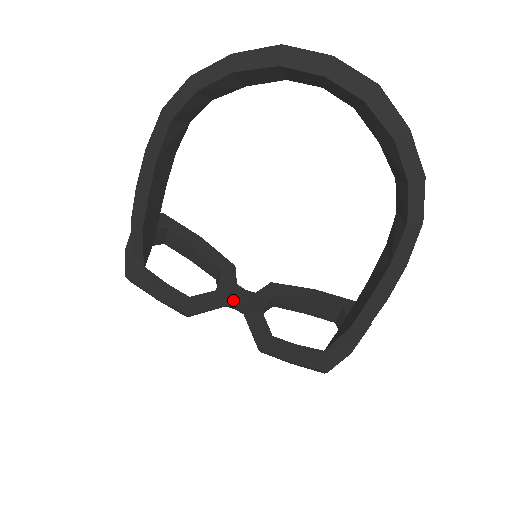
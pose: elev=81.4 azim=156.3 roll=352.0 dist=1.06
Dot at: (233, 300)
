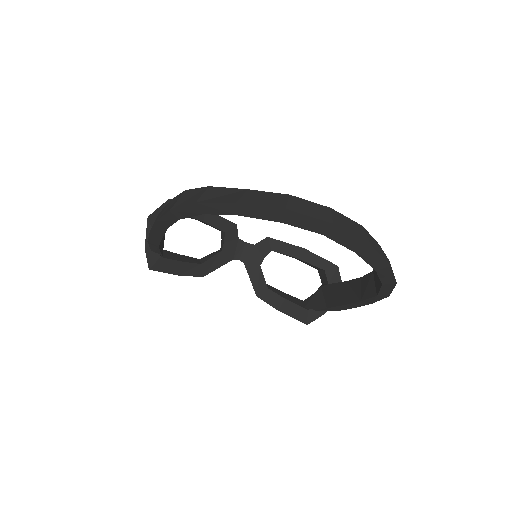
Dot at: (236, 254)
